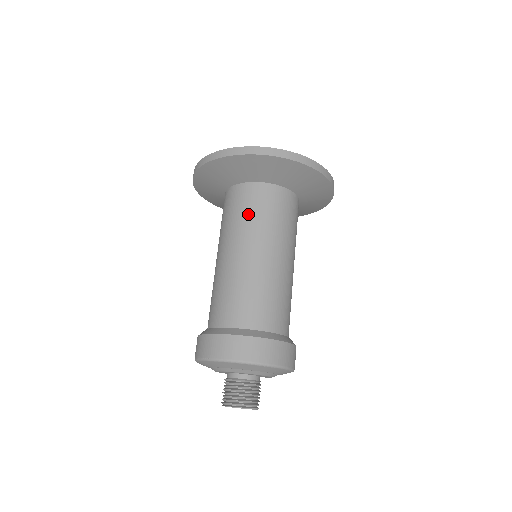
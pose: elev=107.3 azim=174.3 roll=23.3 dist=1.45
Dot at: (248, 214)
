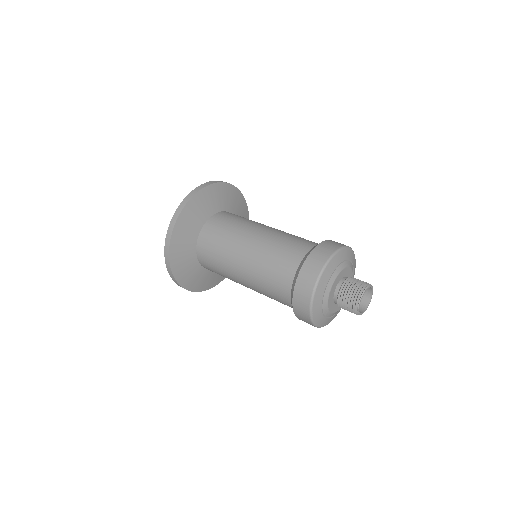
Dot at: (224, 233)
